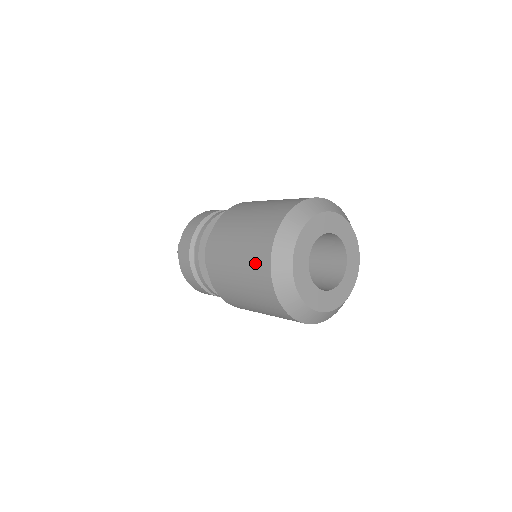
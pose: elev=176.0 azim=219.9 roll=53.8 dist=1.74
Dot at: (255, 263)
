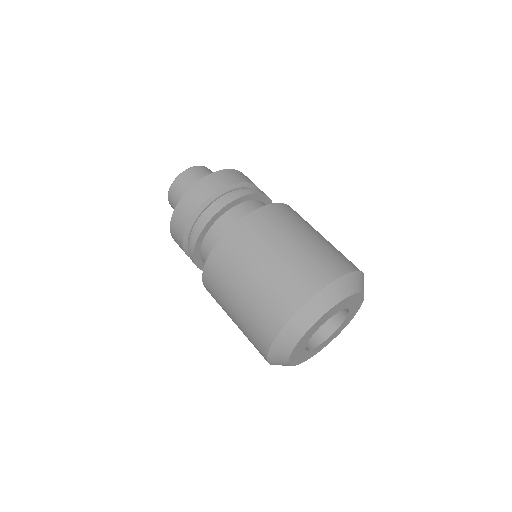
Dot at: occluded
